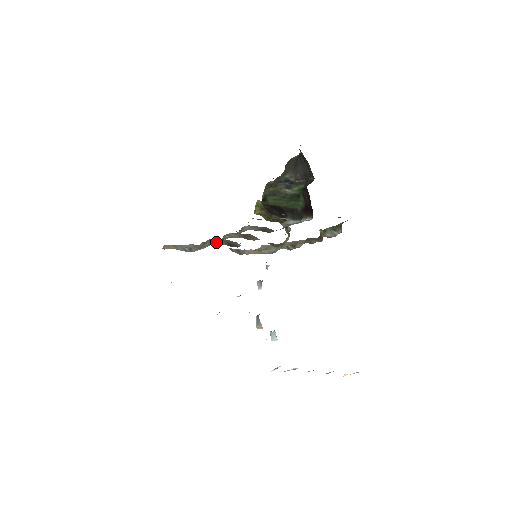
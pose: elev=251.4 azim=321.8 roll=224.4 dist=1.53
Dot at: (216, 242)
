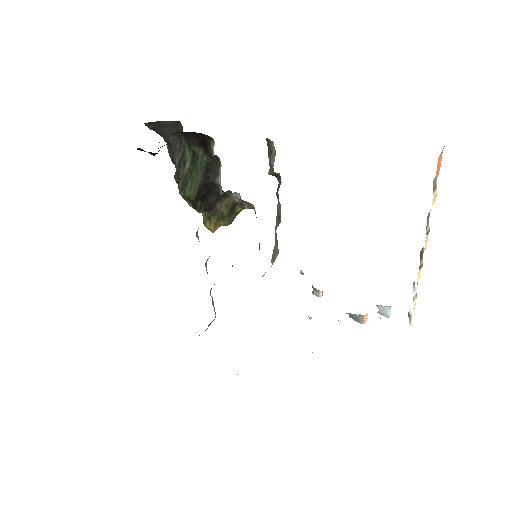
Dot at: occluded
